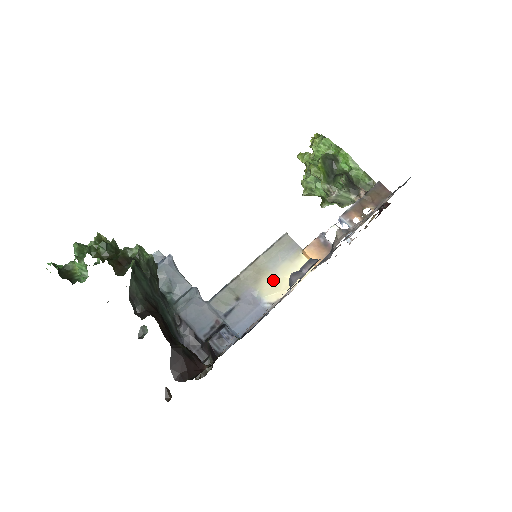
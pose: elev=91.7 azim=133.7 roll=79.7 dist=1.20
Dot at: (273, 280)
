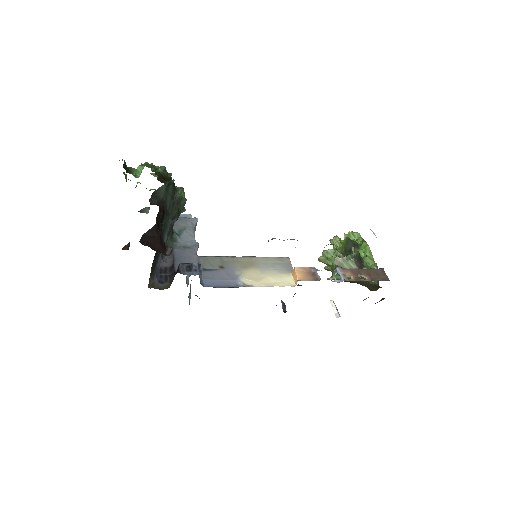
Dot at: (257, 274)
